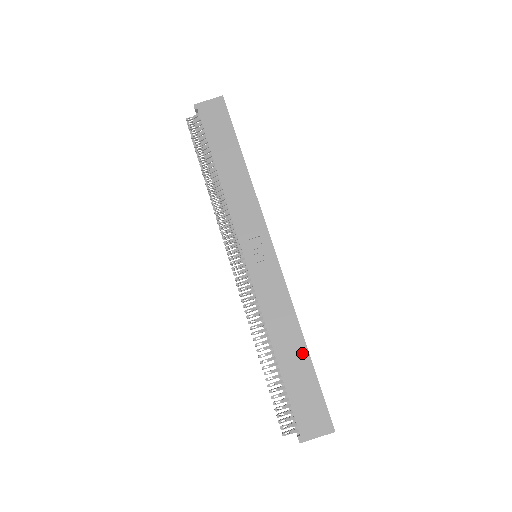
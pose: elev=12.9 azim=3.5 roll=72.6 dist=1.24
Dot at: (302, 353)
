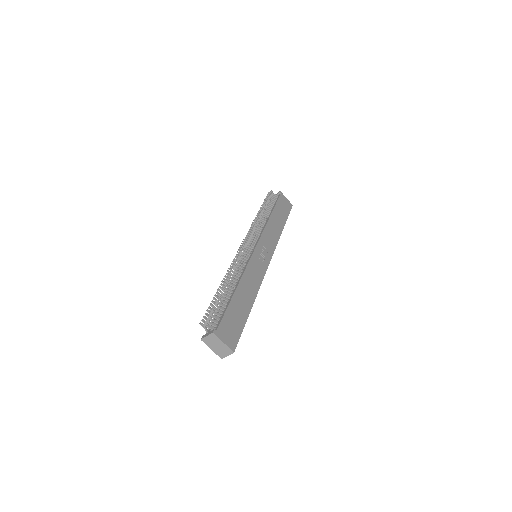
Dot at: (248, 306)
